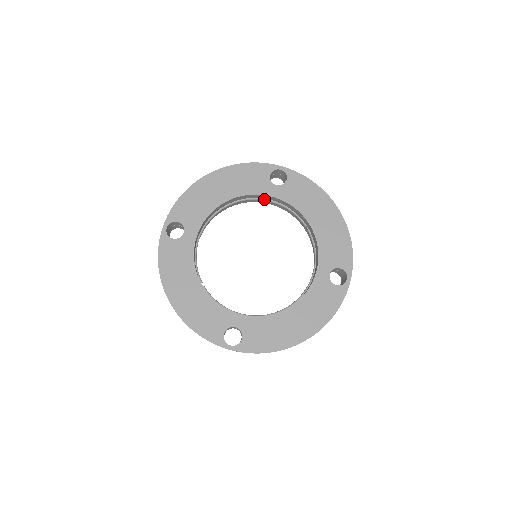
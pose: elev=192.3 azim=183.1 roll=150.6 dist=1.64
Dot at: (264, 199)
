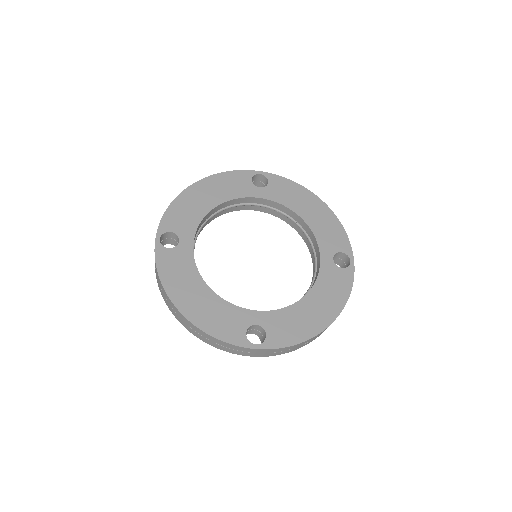
Dot at: (250, 203)
